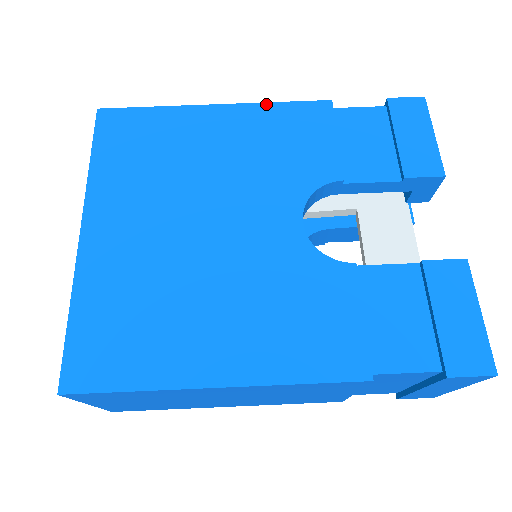
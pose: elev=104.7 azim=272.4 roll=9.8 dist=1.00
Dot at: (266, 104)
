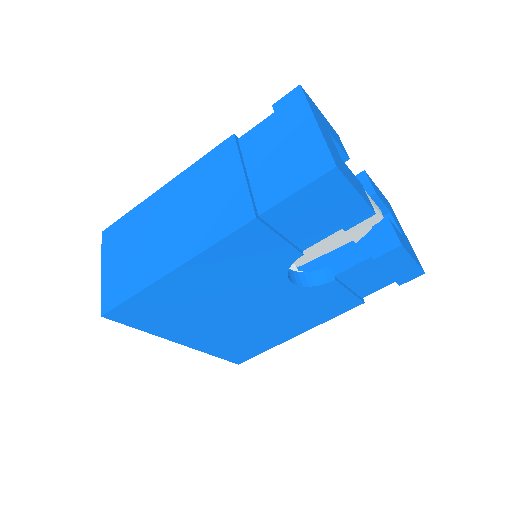
Dot at: (208, 250)
